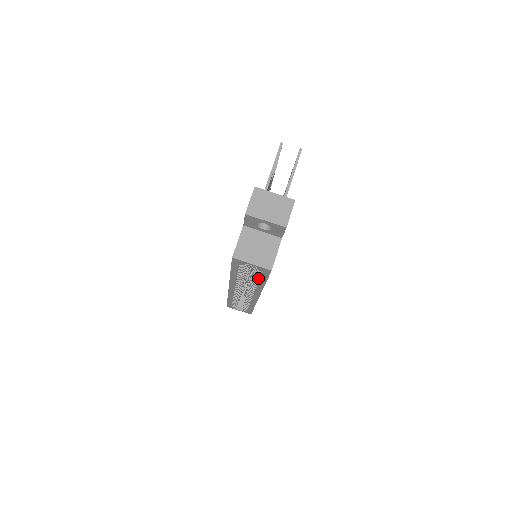
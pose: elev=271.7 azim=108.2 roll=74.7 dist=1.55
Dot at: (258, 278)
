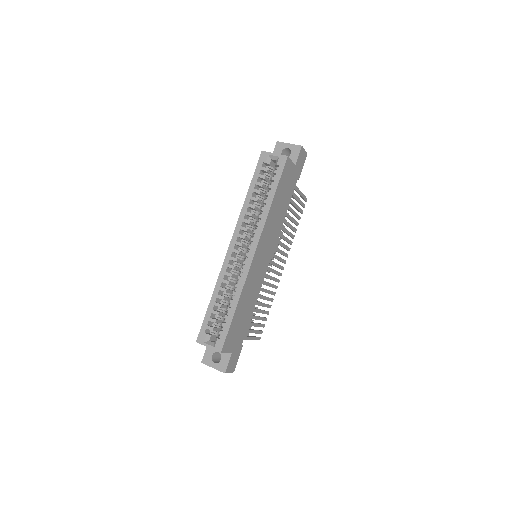
Dot at: (271, 186)
